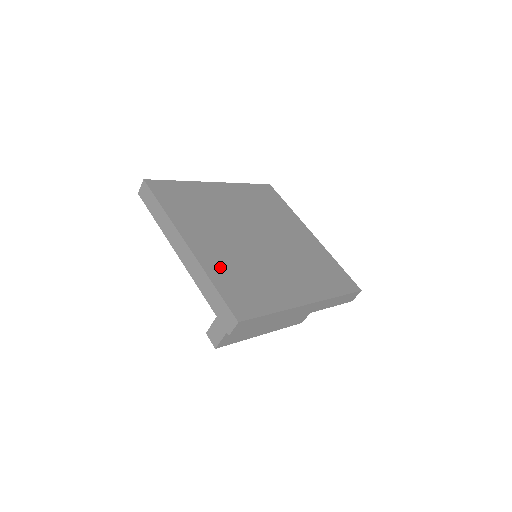
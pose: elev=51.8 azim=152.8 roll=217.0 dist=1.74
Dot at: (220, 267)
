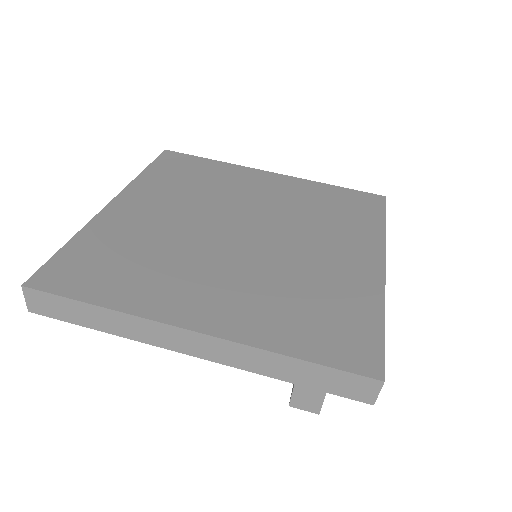
Dot at: (267, 321)
